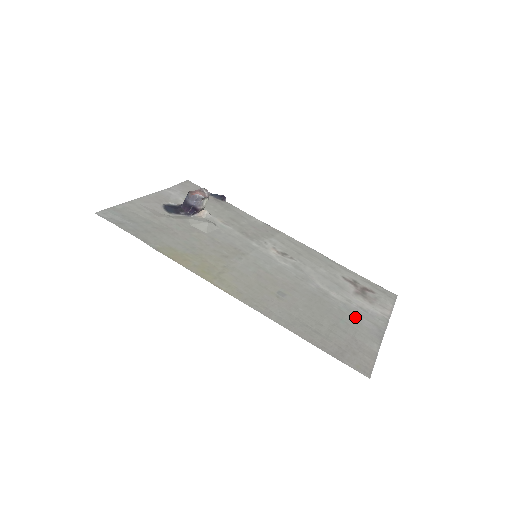
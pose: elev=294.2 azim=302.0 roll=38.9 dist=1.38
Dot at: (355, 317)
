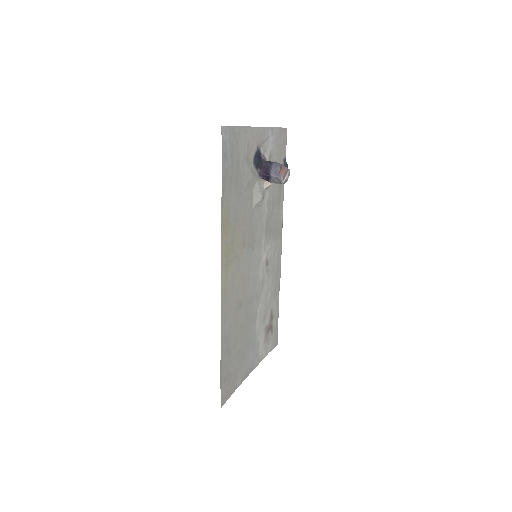
Dot at: (251, 351)
